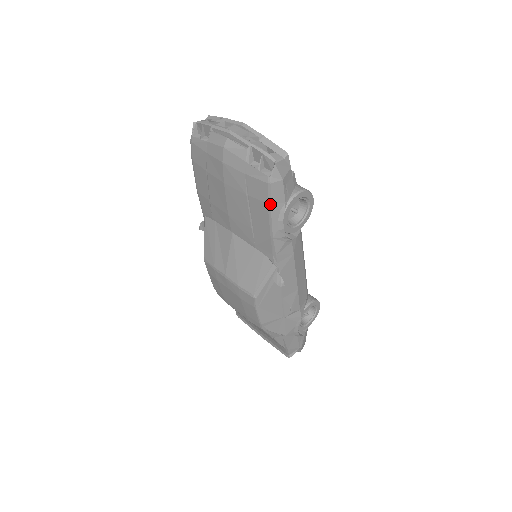
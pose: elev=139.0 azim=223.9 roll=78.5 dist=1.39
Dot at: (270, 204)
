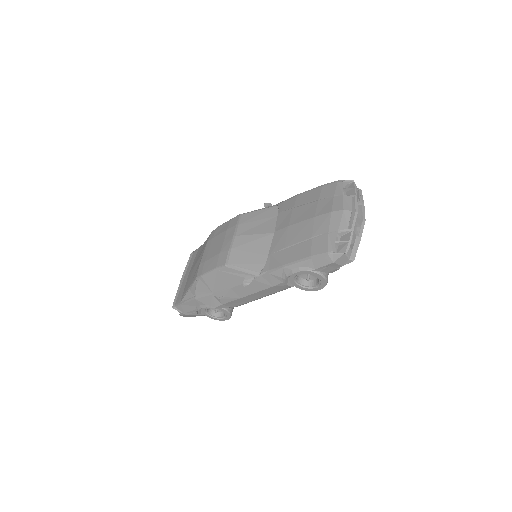
Dot at: (311, 258)
